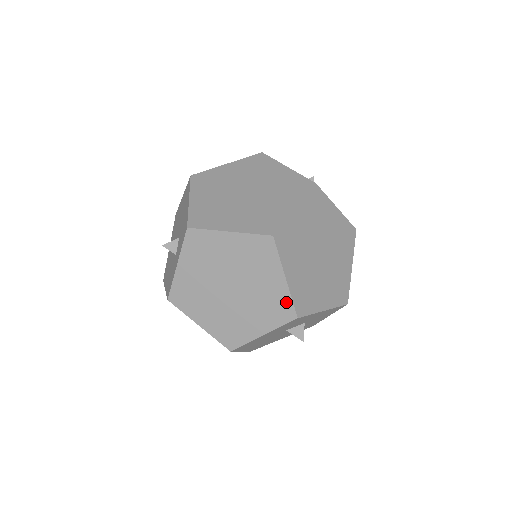
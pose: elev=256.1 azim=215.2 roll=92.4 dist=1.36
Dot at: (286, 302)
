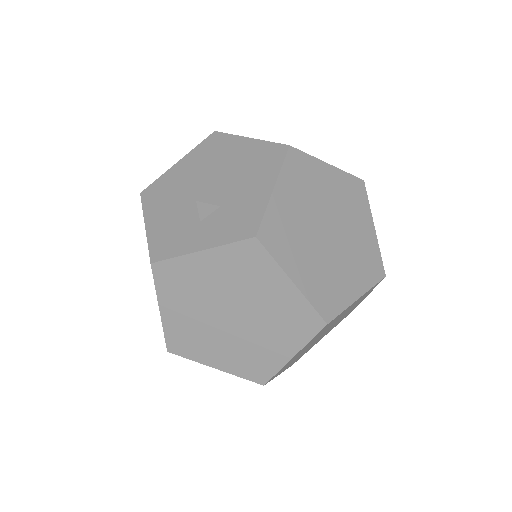
Dot at: (270, 369)
